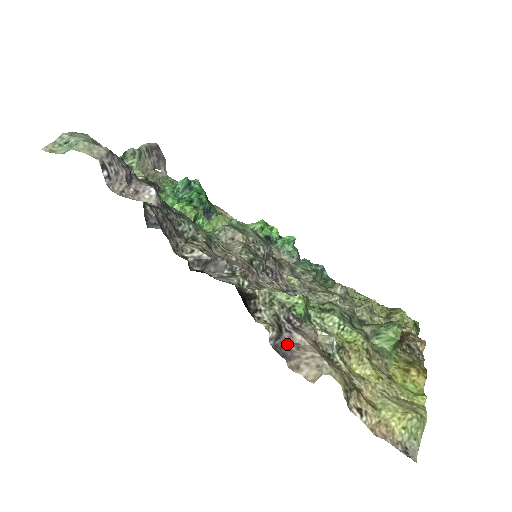
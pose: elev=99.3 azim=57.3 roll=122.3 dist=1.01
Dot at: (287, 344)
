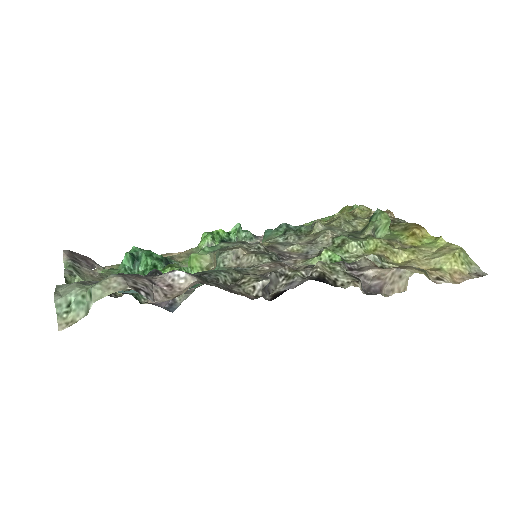
Dot at: (369, 284)
